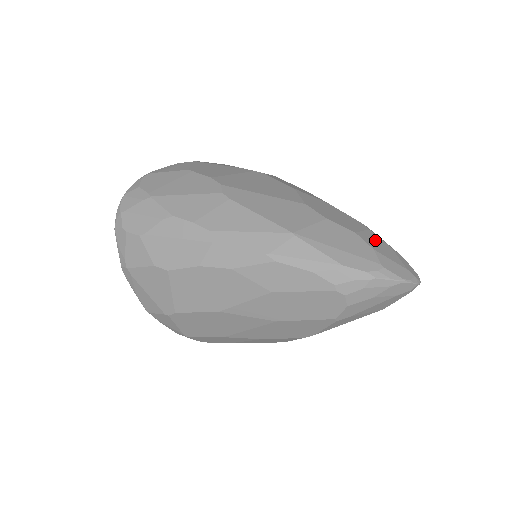
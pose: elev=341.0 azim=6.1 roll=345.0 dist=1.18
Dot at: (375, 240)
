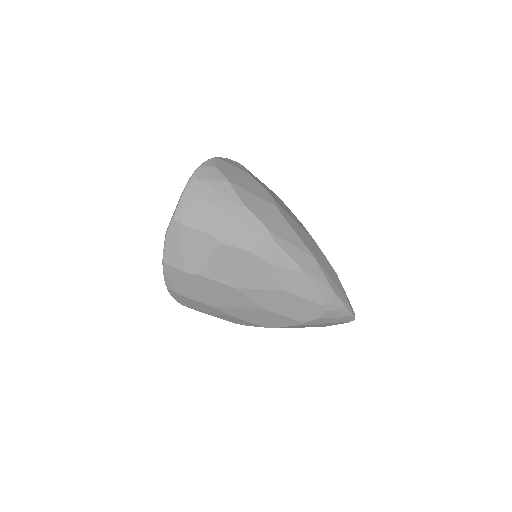
Dot at: occluded
